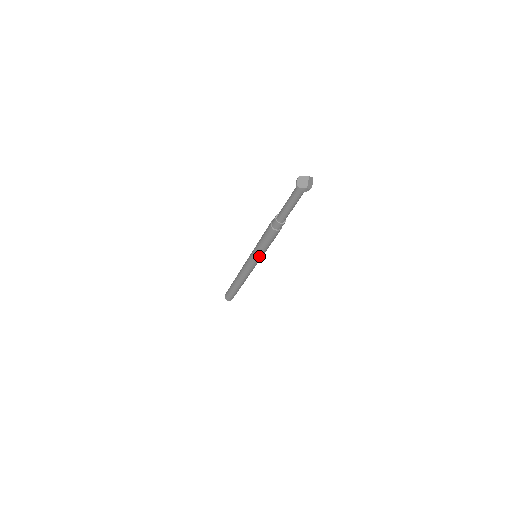
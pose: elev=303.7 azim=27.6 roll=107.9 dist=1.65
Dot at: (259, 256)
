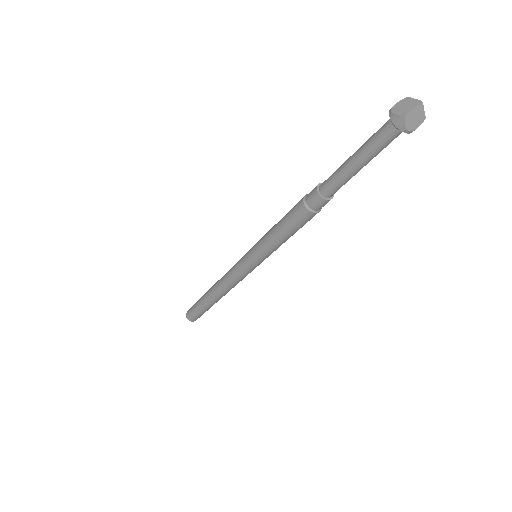
Dot at: (258, 252)
